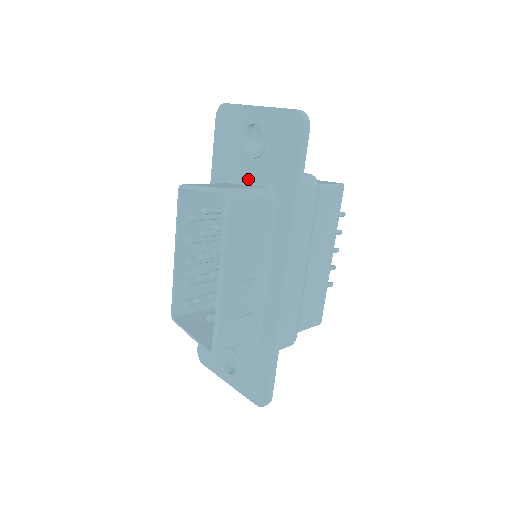
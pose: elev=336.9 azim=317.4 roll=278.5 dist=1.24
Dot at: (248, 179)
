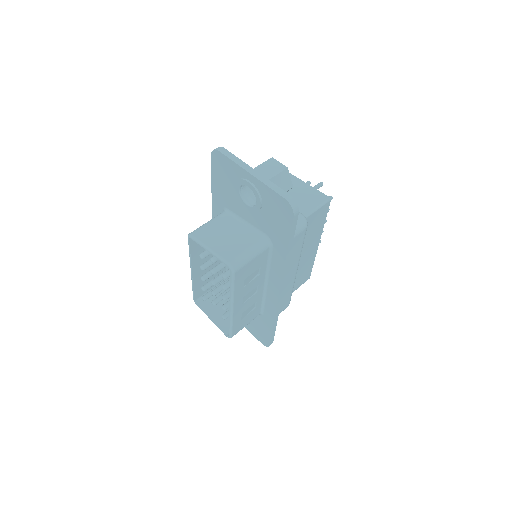
Dot at: (246, 220)
